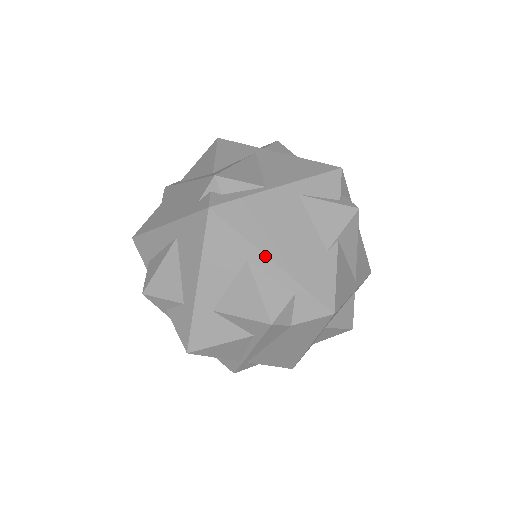
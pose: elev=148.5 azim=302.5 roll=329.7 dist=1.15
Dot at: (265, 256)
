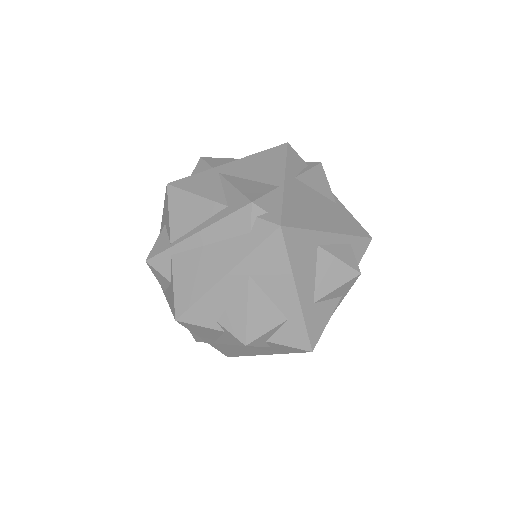
Dot at: (326, 232)
